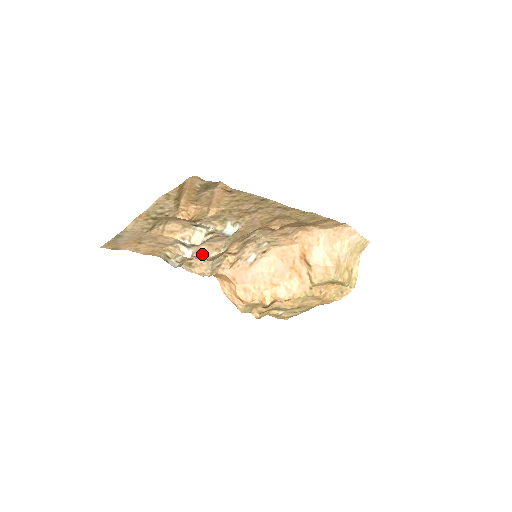
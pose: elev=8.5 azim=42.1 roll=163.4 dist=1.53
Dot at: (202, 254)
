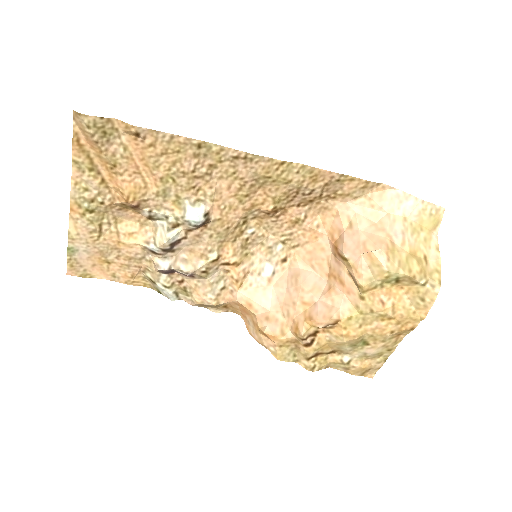
Dot at: (184, 265)
